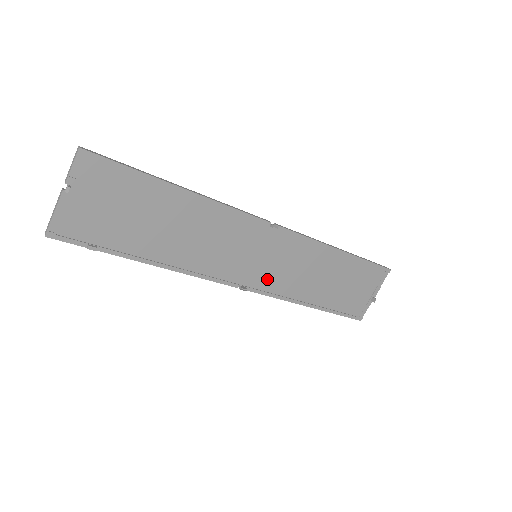
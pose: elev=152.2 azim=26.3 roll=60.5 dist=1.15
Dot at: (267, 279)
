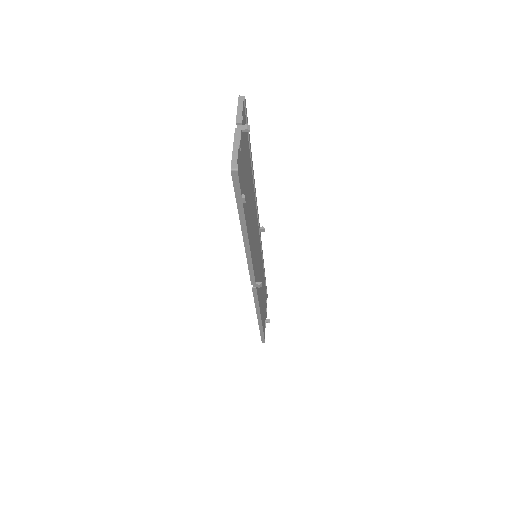
Dot at: occluded
